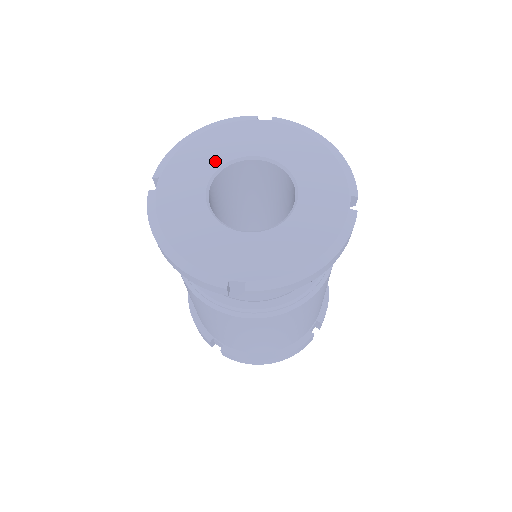
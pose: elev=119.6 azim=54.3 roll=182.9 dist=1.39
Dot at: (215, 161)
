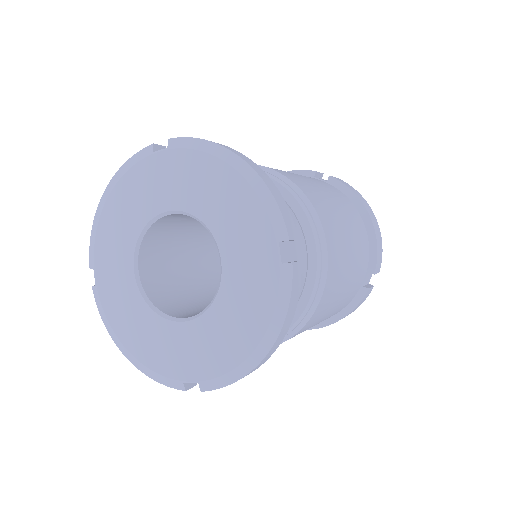
Dot at: (131, 232)
